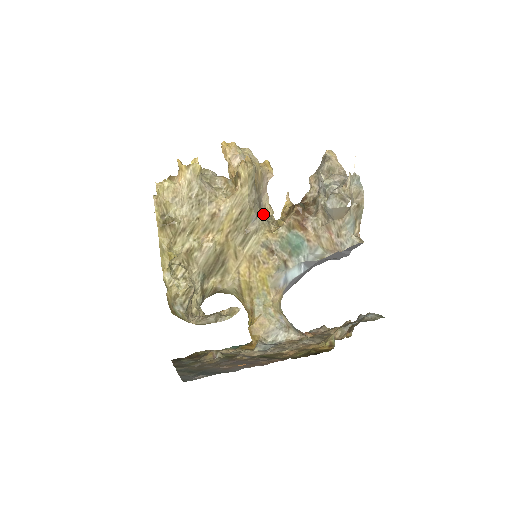
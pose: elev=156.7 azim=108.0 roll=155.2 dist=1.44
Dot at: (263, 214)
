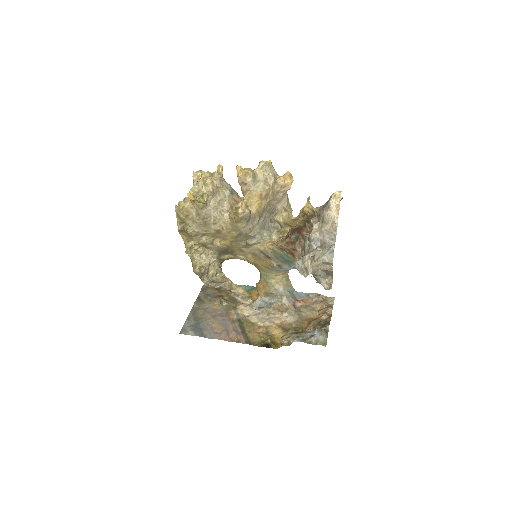
Dot at: (277, 216)
